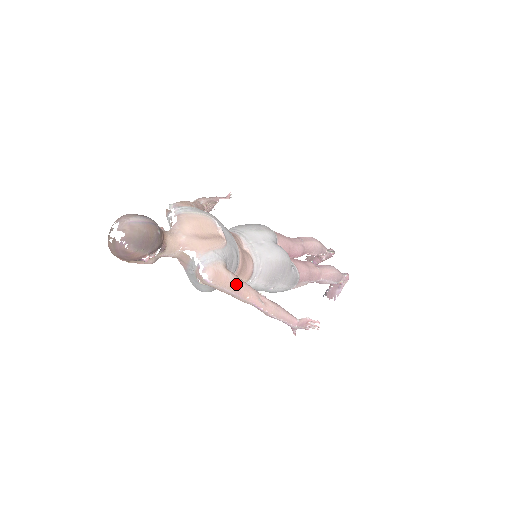
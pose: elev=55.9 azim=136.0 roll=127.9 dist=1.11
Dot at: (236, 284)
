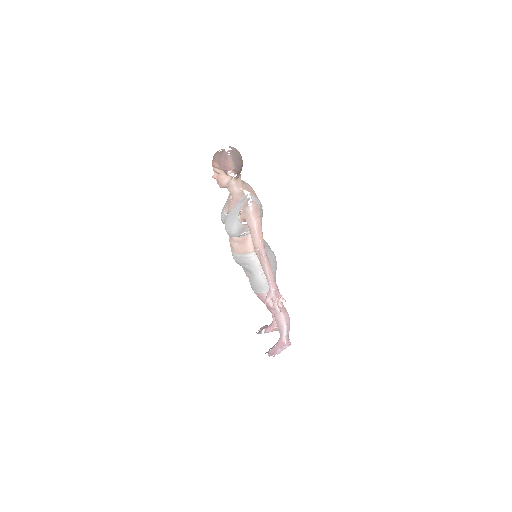
Dot at: (260, 226)
